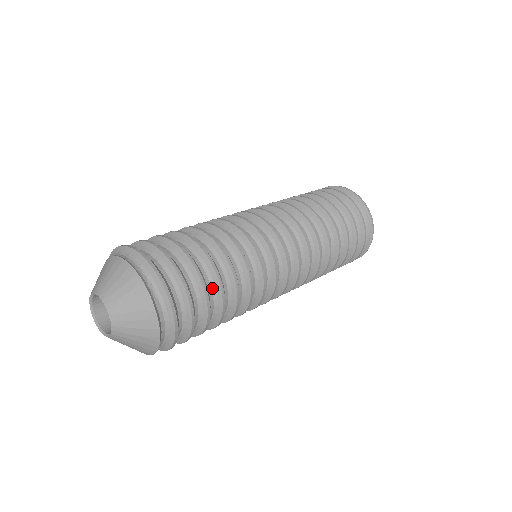
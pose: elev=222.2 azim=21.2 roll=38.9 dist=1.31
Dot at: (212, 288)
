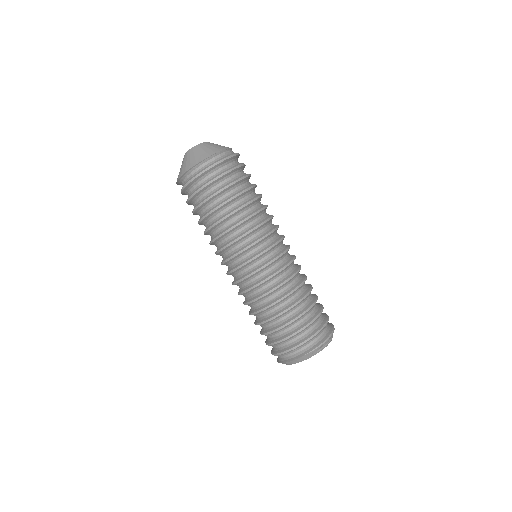
Dot at: (240, 189)
